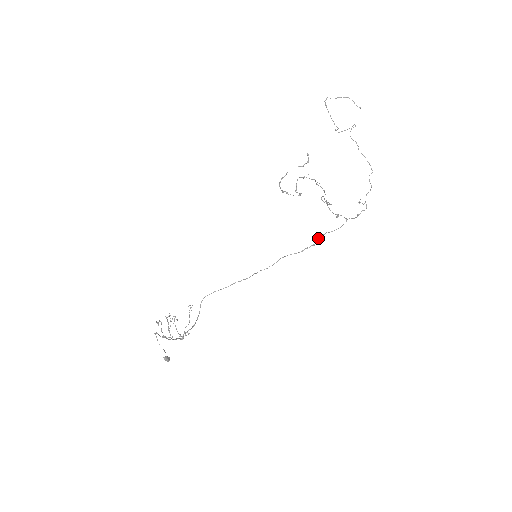
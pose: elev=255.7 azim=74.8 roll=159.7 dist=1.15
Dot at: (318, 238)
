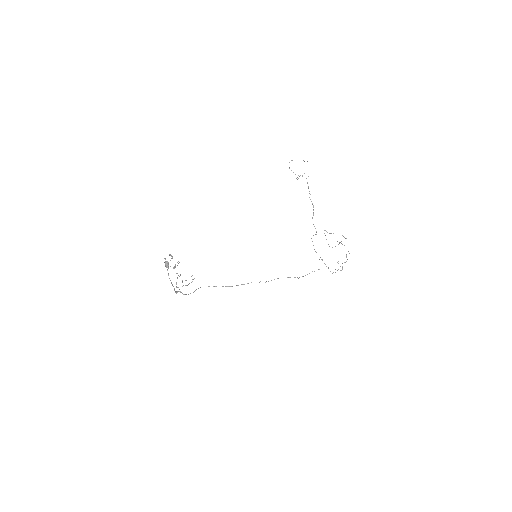
Dot at: (303, 276)
